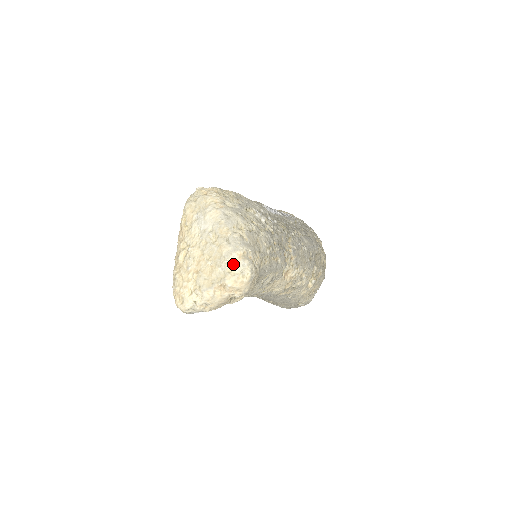
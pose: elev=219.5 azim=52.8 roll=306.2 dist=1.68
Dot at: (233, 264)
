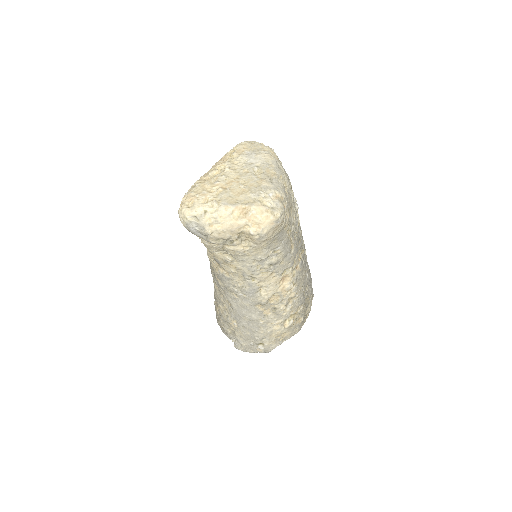
Dot at: (268, 197)
